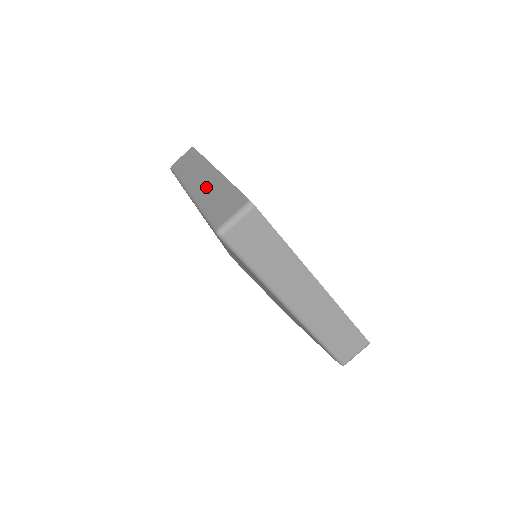
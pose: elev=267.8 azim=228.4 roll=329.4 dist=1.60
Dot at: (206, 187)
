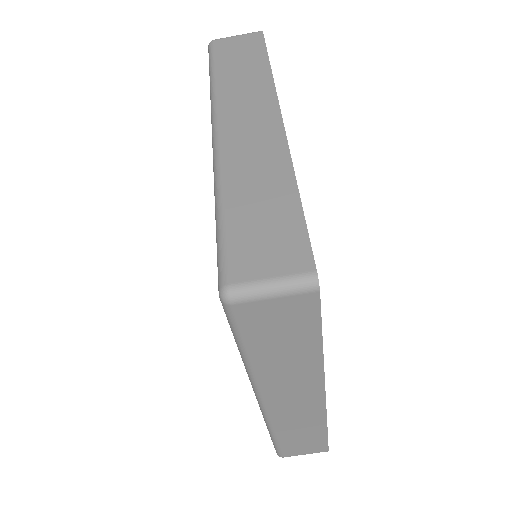
Dot at: (249, 149)
